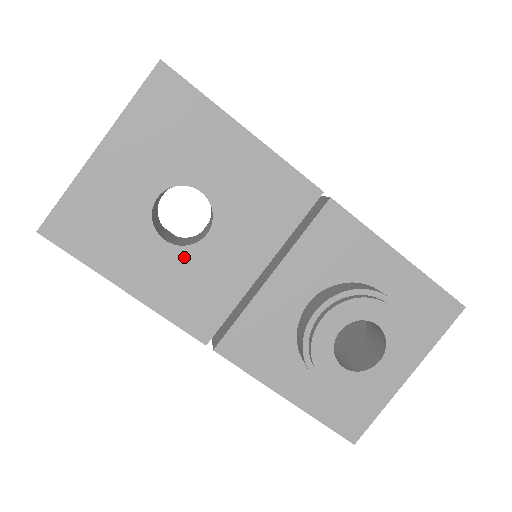
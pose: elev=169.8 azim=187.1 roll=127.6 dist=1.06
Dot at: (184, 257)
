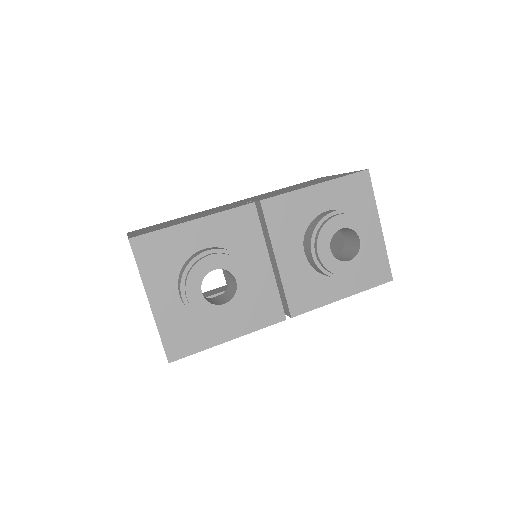
Dot at: (239, 301)
